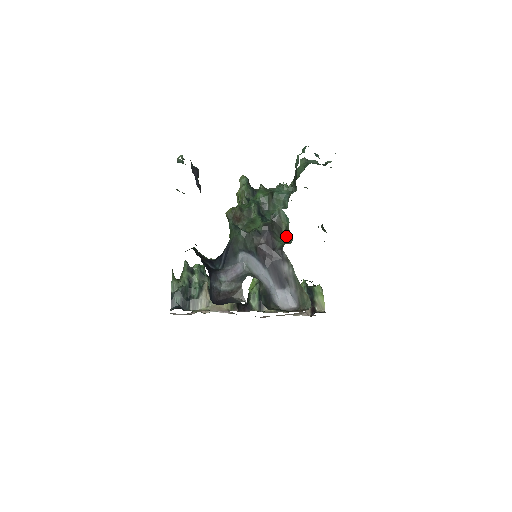
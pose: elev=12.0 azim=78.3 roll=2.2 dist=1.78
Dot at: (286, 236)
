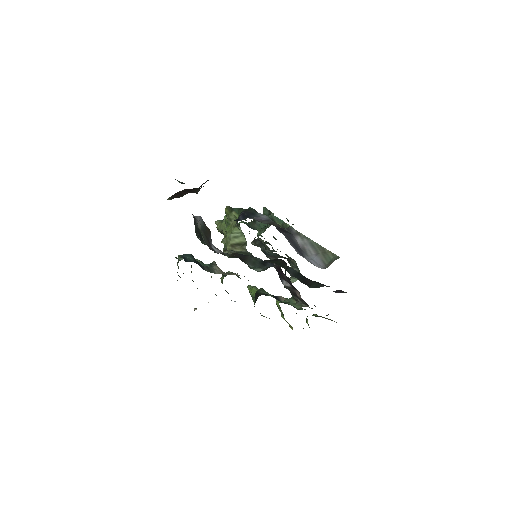
Dot at: occluded
